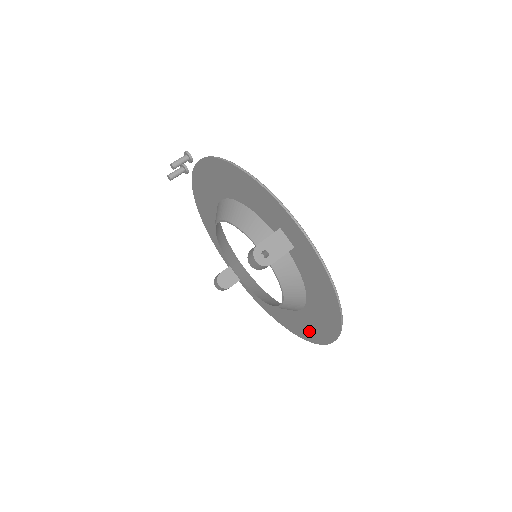
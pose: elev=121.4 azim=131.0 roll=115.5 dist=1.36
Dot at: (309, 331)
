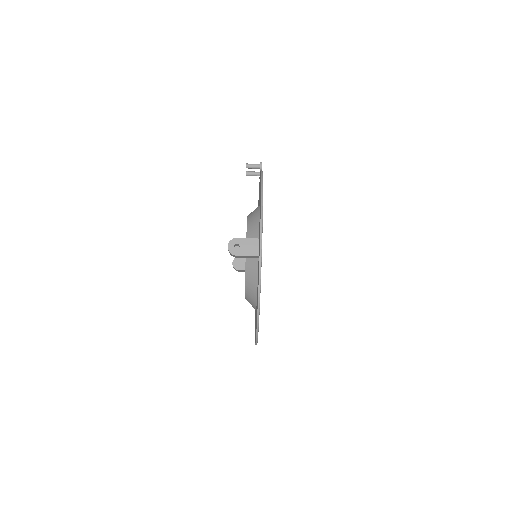
Dot at: occluded
